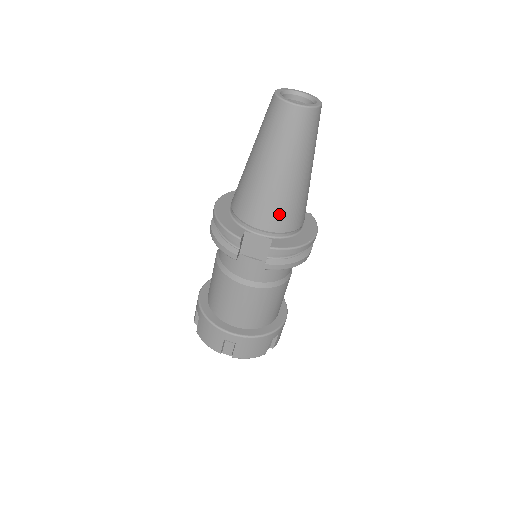
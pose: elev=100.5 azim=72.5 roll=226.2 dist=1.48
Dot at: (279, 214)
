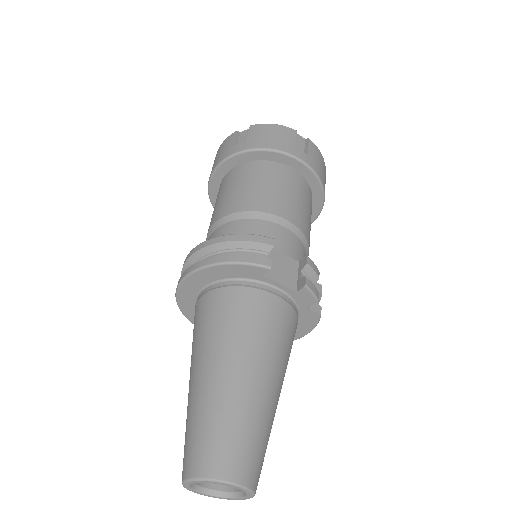
Dot at: occluded
